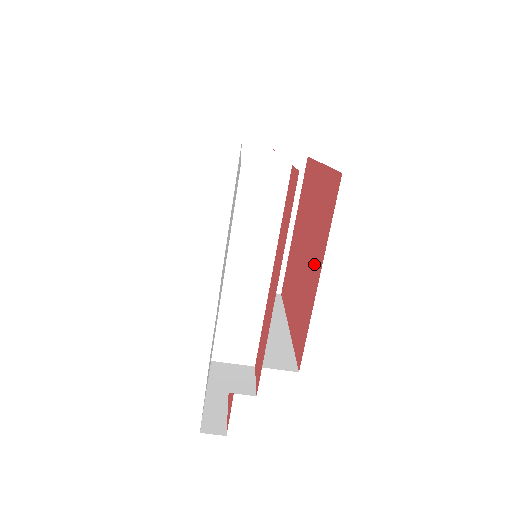
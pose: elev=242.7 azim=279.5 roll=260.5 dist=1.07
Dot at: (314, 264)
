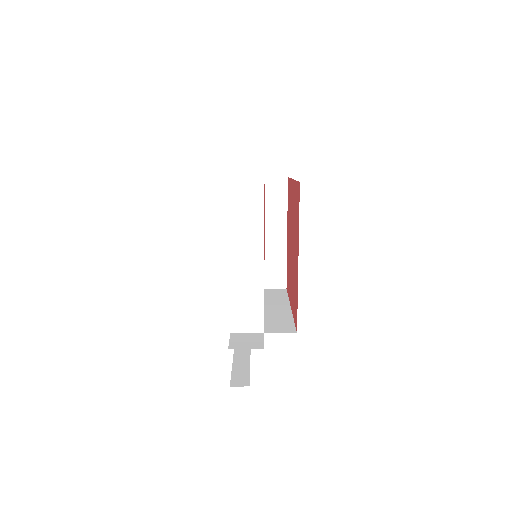
Dot at: (296, 252)
